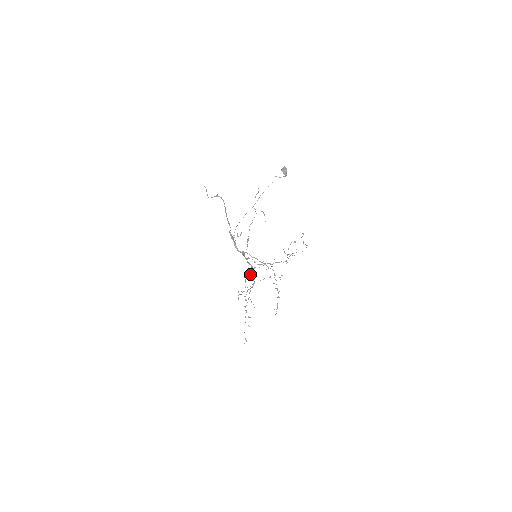
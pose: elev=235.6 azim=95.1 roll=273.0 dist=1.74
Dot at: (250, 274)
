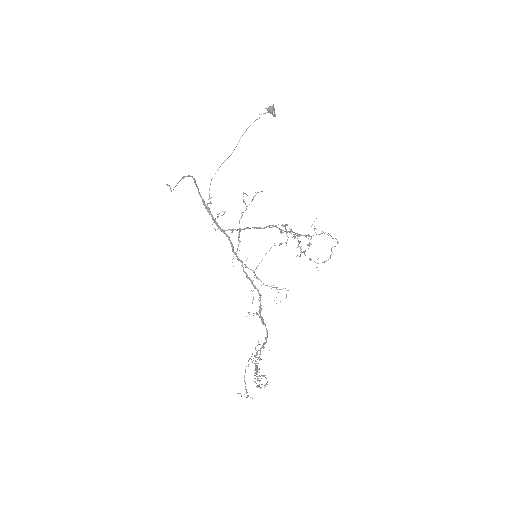
Dot at: occluded
